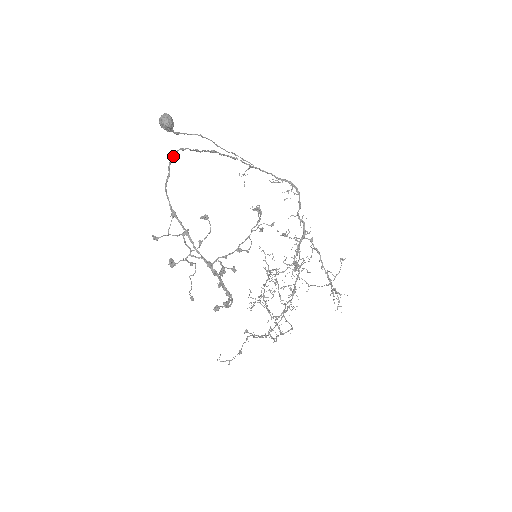
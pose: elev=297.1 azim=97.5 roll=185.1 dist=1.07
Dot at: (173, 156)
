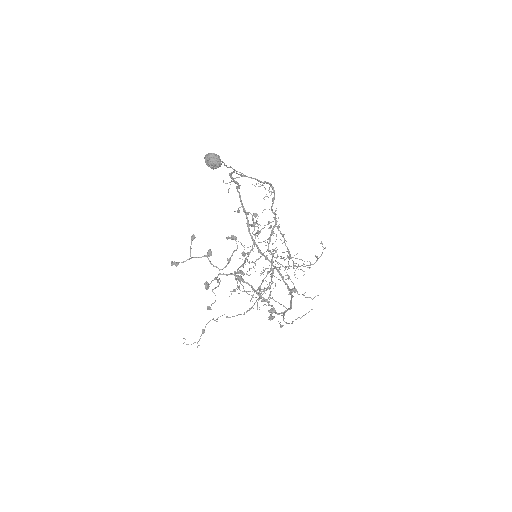
Dot at: occluded
